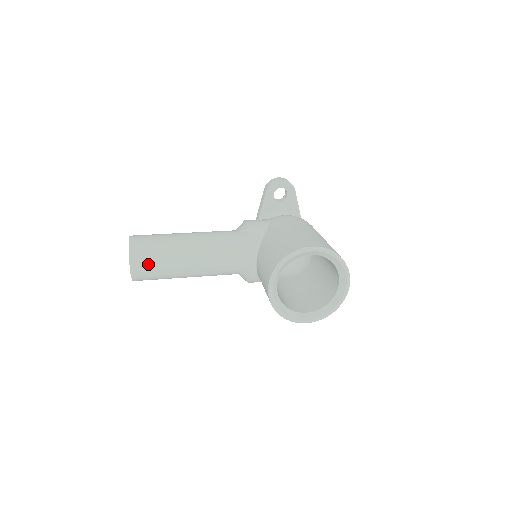
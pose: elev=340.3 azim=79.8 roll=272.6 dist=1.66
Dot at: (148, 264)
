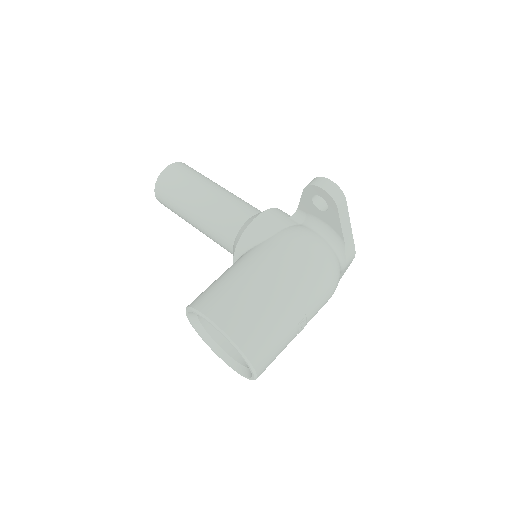
Dot at: (167, 203)
